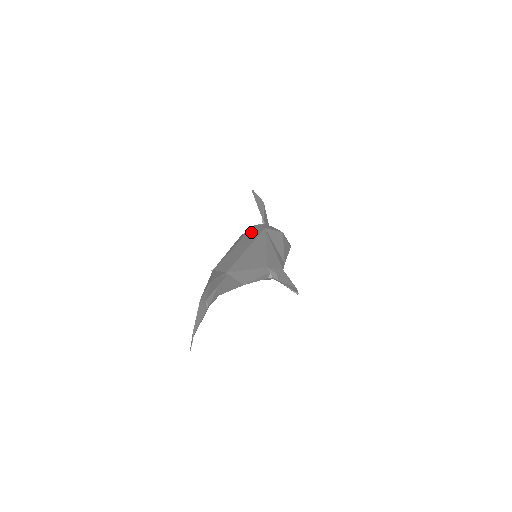
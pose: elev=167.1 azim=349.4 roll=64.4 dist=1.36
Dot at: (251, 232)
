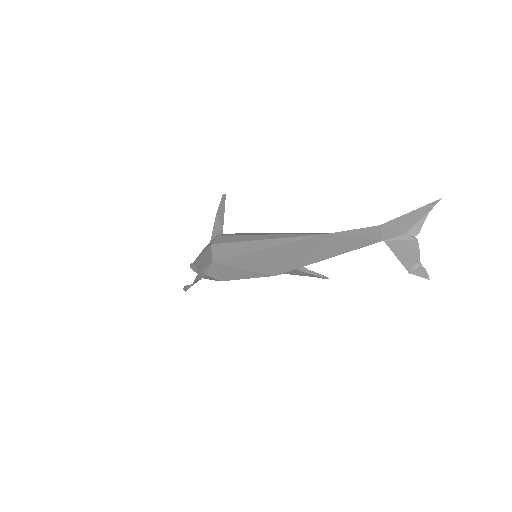
Dot at: (240, 234)
